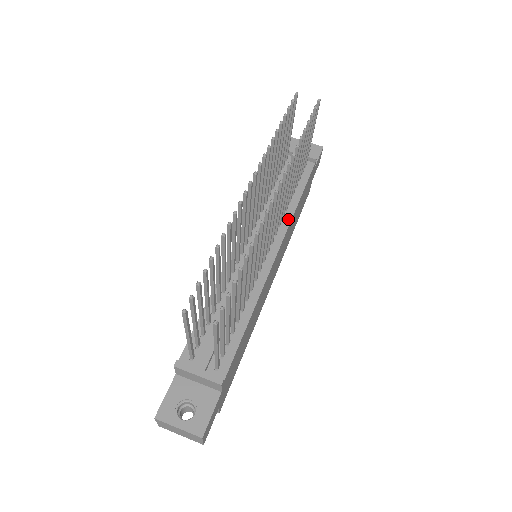
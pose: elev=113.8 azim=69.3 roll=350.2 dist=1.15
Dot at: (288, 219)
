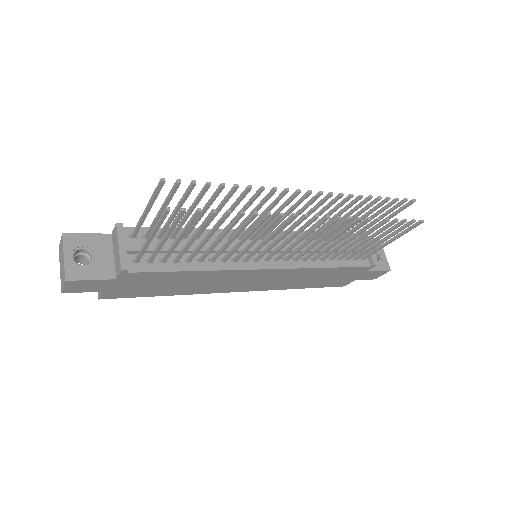
Dot at: (305, 265)
